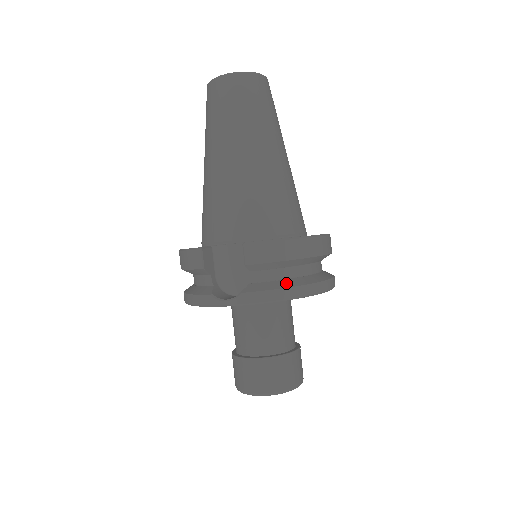
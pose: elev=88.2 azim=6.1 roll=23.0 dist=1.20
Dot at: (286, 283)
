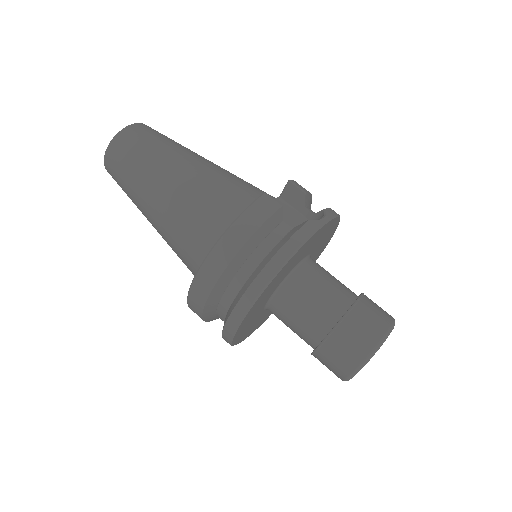
Dot at: occluded
